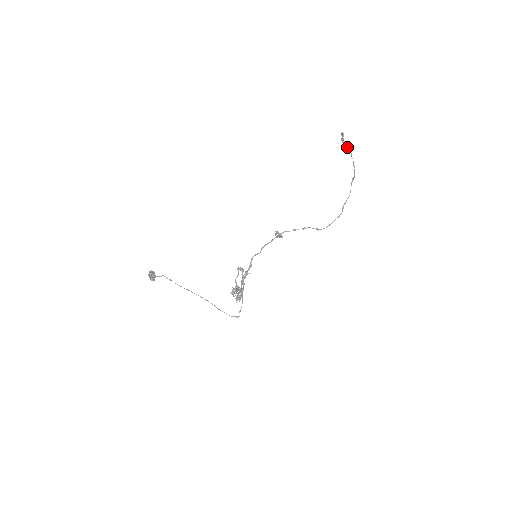
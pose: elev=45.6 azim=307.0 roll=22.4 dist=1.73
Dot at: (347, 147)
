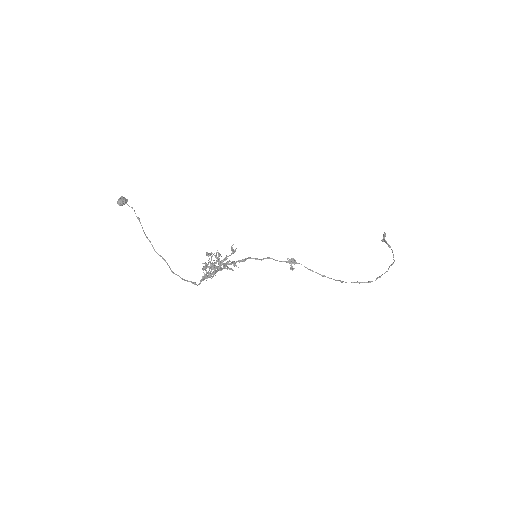
Dot at: (388, 244)
